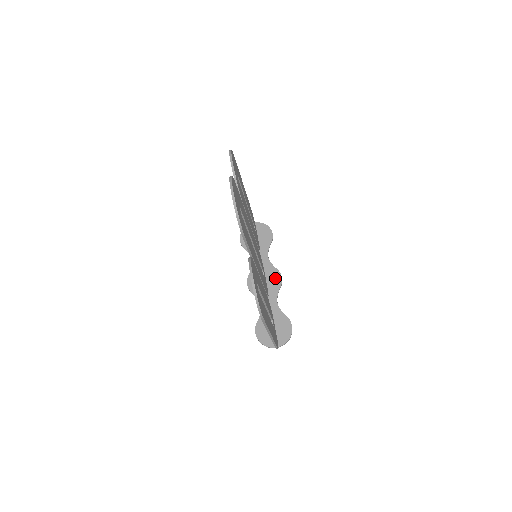
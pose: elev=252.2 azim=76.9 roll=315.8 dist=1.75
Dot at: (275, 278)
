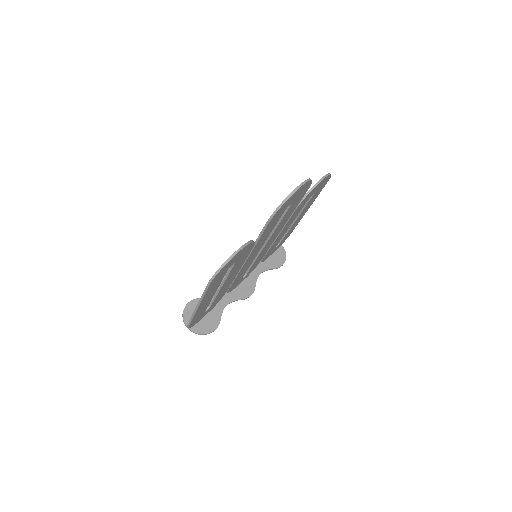
Dot at: (247, 290)
